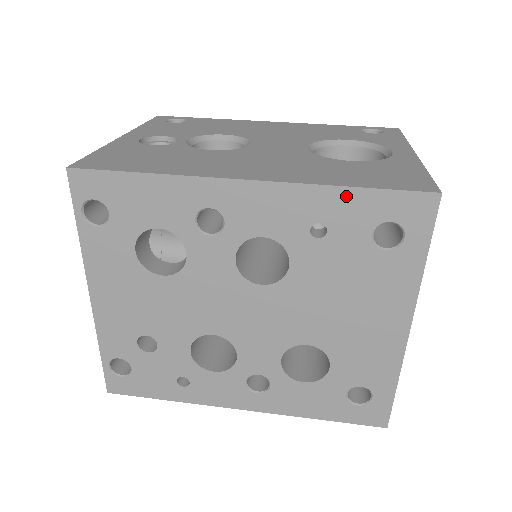
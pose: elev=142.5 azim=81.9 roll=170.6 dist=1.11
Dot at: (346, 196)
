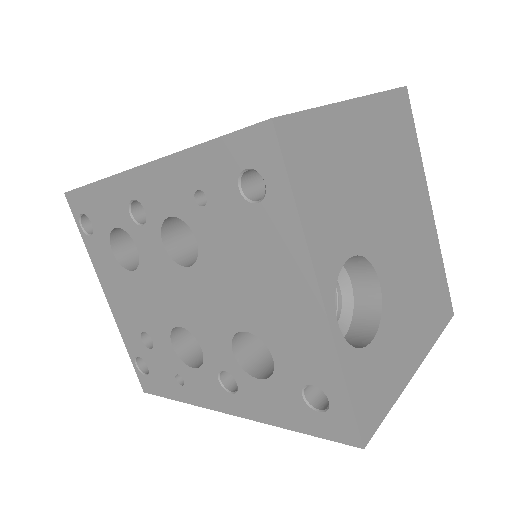
Dot at: (203, 154)
